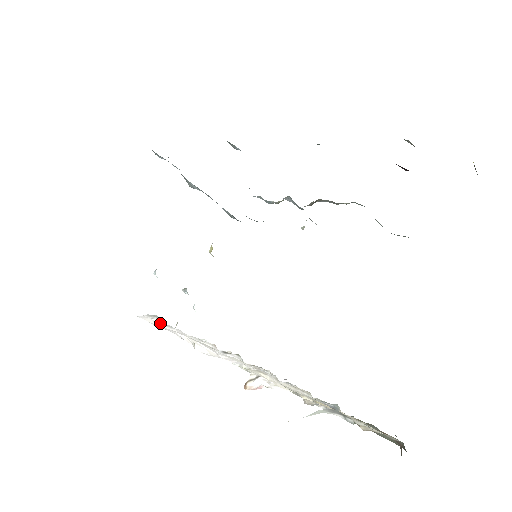
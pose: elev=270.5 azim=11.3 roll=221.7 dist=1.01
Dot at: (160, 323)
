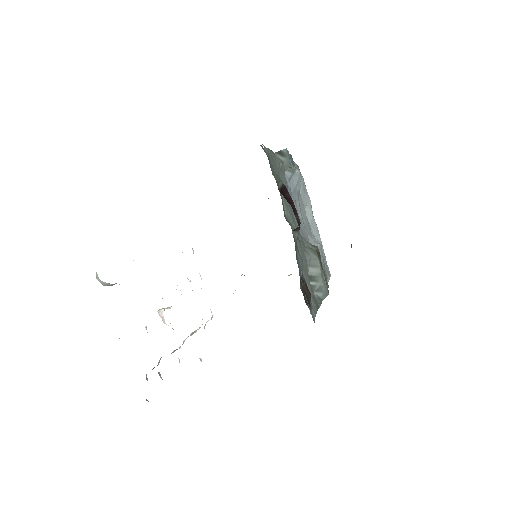
Dot at: occluded
